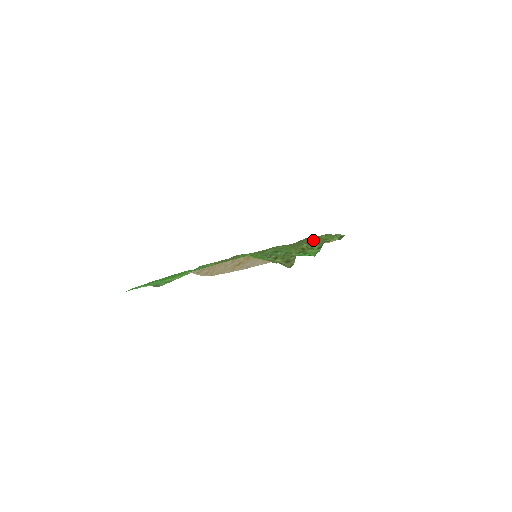
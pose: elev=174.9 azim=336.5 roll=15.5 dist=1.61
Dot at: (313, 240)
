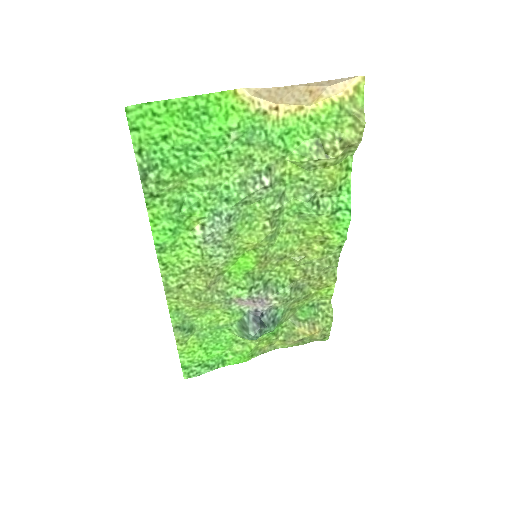
Dot at: (312, 285)
